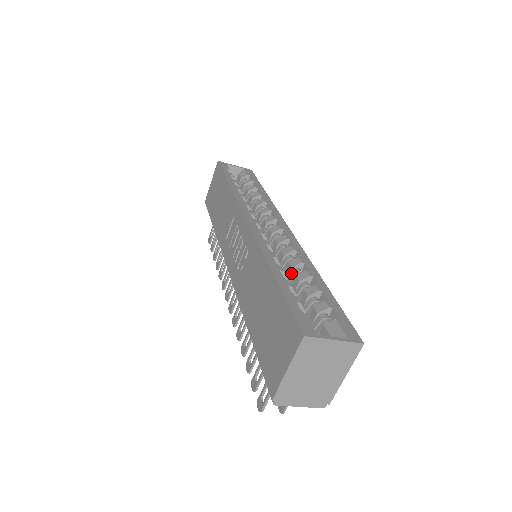
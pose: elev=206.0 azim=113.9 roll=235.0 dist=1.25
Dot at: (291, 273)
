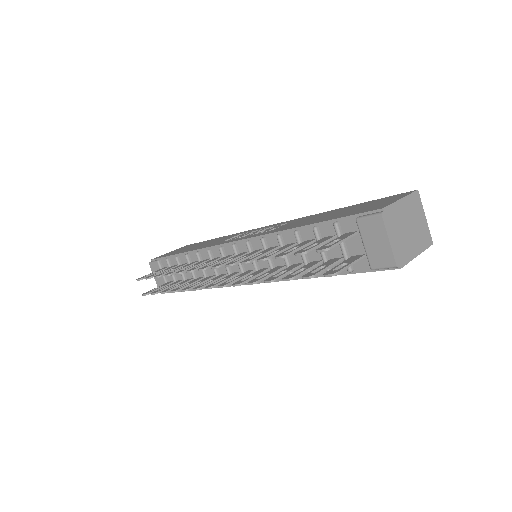
Dot at: occluded
